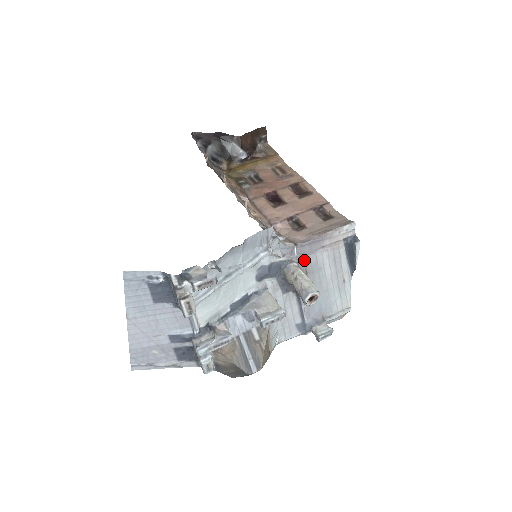
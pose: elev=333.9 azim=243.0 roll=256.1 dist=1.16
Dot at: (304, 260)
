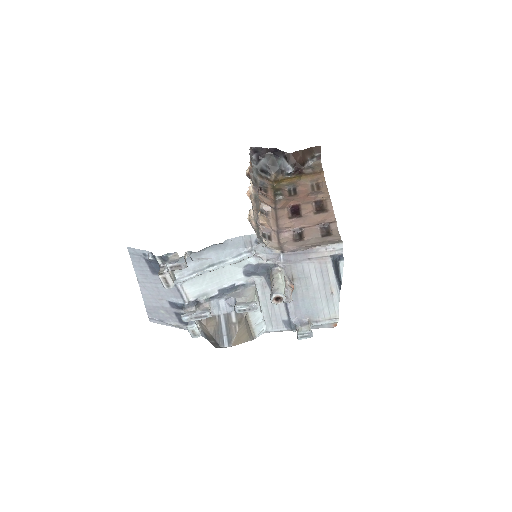
Dot at: (291, 267)
